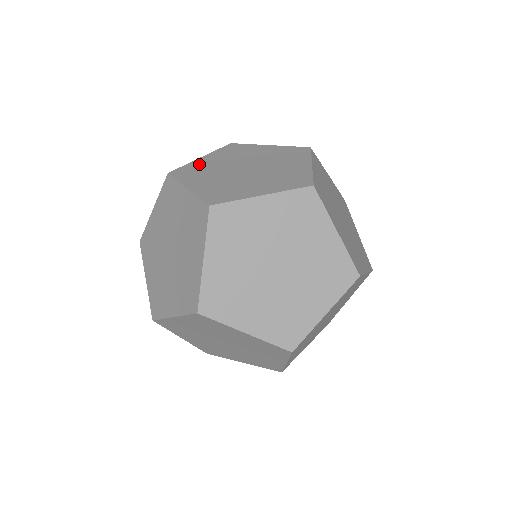
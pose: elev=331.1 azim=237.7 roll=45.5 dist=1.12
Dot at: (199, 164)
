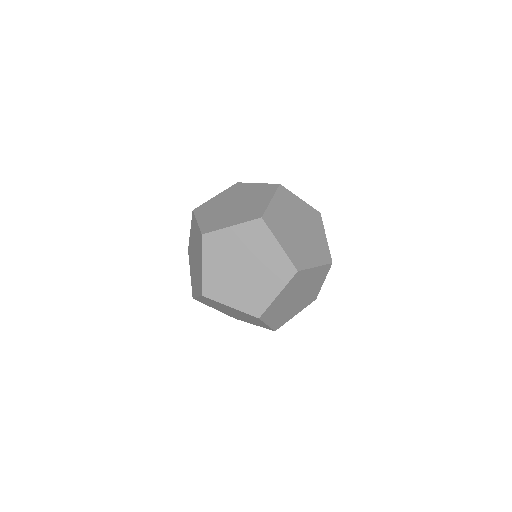
Dot at: (206, 222)
